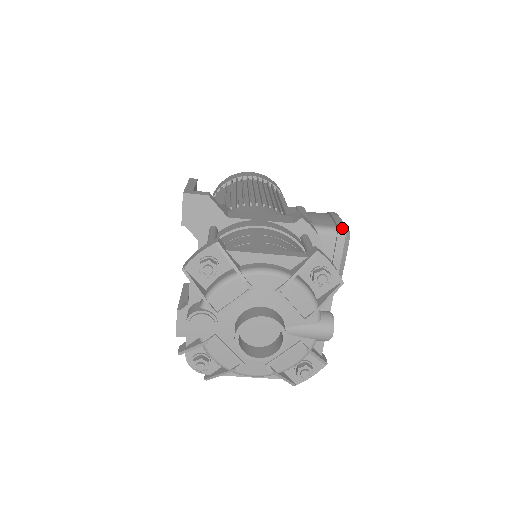
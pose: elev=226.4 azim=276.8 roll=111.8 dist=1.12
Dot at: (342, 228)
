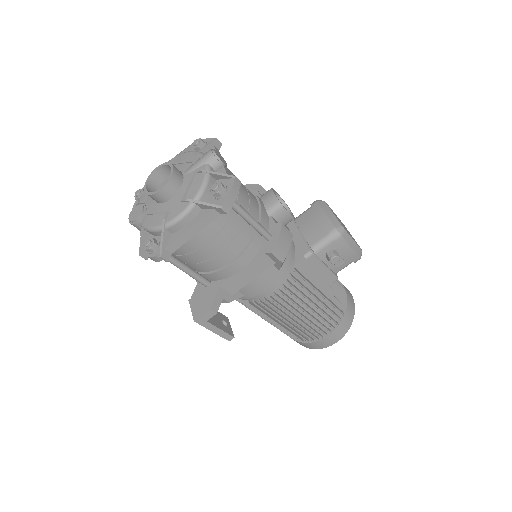
Dot at: (314, 202)
